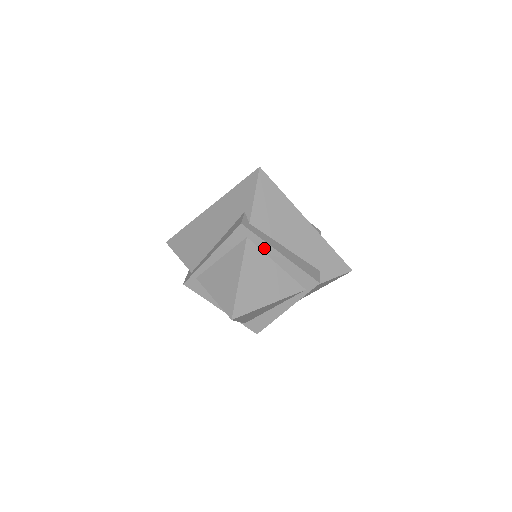
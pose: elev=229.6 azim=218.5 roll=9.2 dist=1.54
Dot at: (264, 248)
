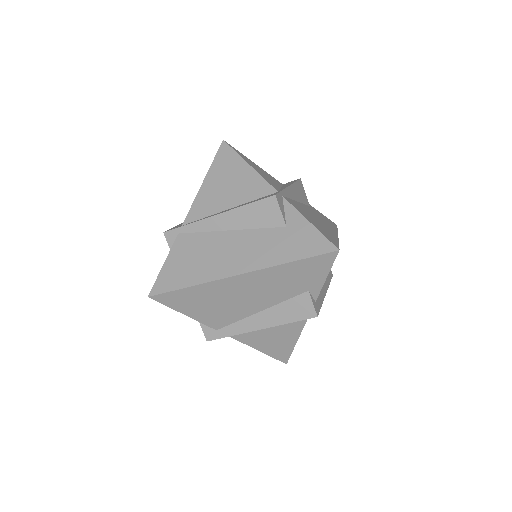
Dot at: occluded
